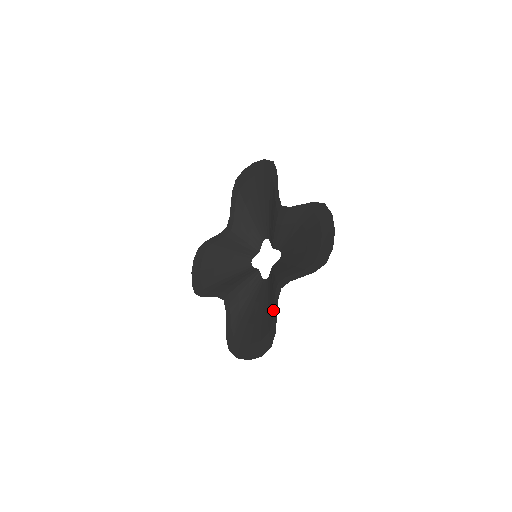
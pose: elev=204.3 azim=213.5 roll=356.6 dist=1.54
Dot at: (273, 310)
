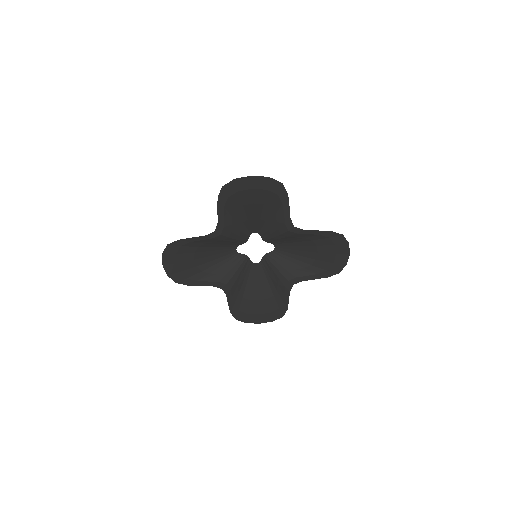
Dot at: (284, 296)
